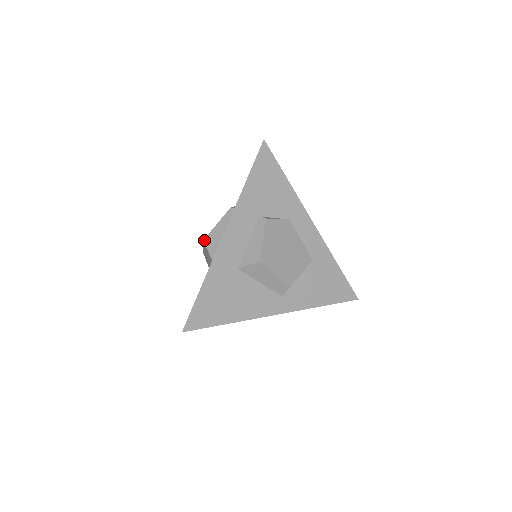
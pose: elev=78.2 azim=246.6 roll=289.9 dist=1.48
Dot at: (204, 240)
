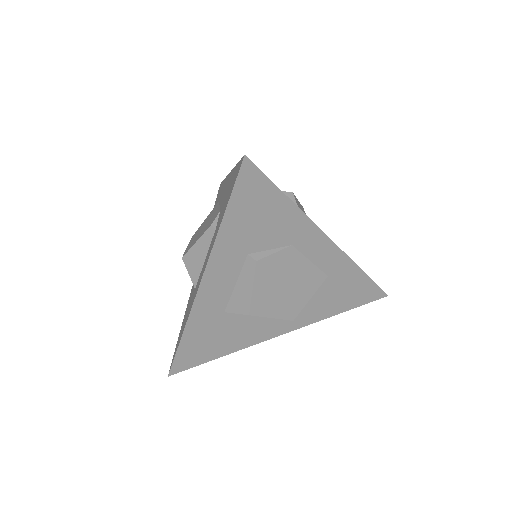
Dot at: (183, 258)
